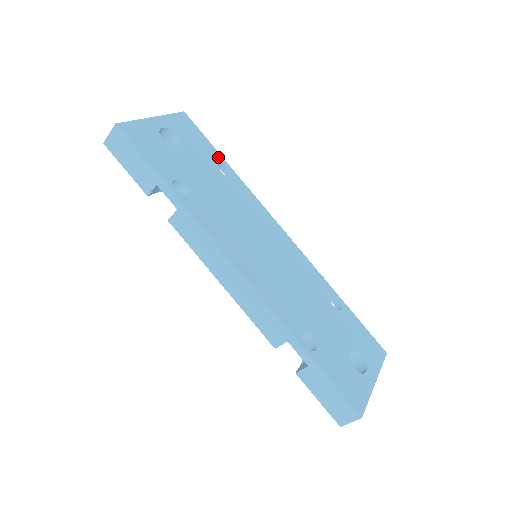
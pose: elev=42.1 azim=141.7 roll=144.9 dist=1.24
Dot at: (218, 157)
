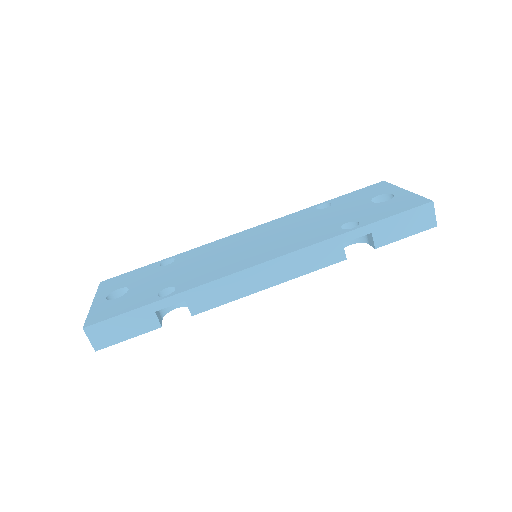
Dot at: (154, 265)
